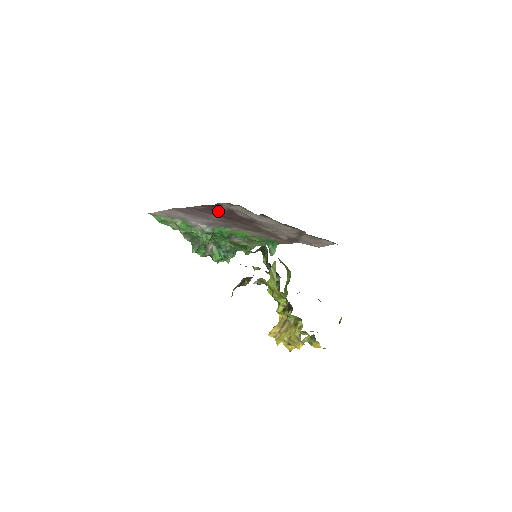
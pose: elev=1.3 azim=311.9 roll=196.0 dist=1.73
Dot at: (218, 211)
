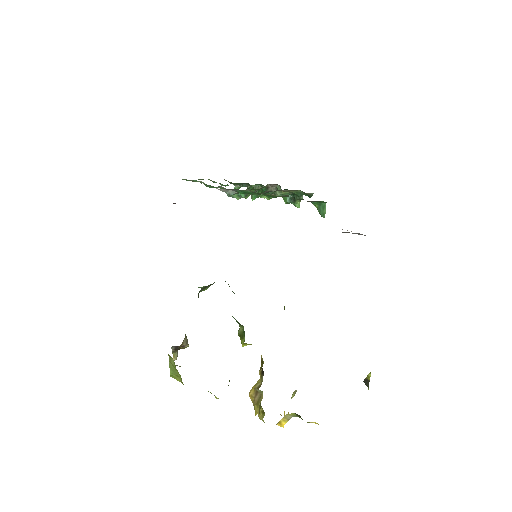
Dot at: occluded
